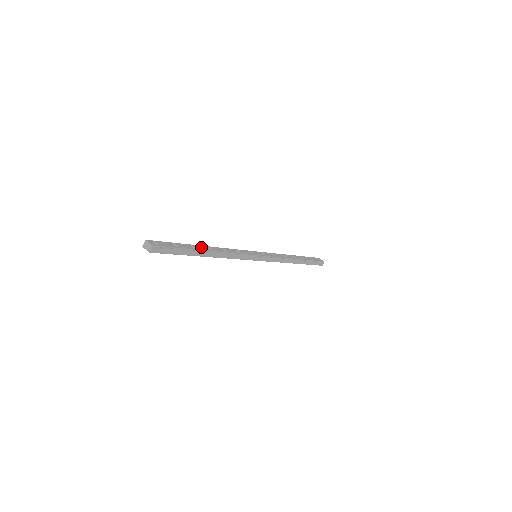
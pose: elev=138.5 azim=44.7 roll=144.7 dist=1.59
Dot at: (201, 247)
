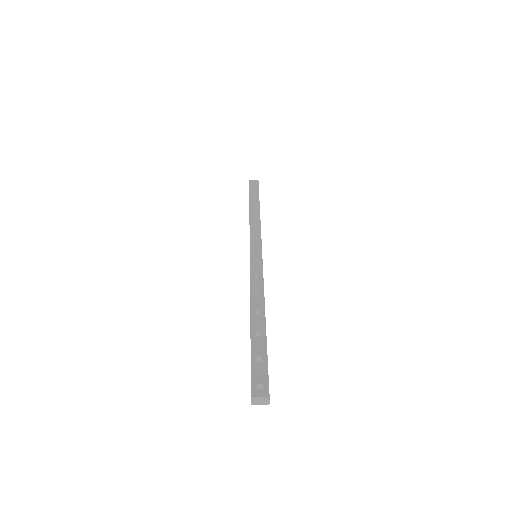
Dot at: (256, 323)
